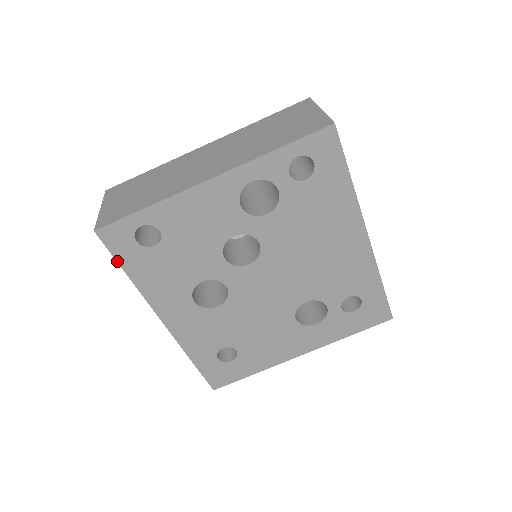
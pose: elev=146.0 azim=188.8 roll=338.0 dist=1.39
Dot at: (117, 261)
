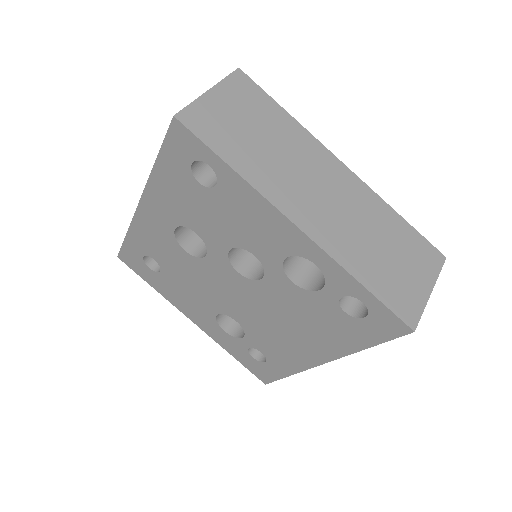
Dot at: (161, 148)
